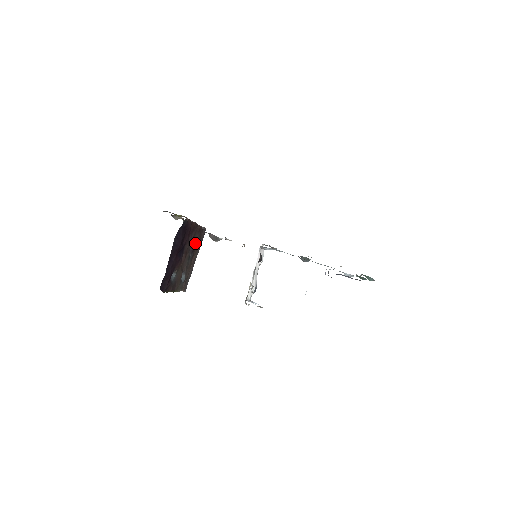
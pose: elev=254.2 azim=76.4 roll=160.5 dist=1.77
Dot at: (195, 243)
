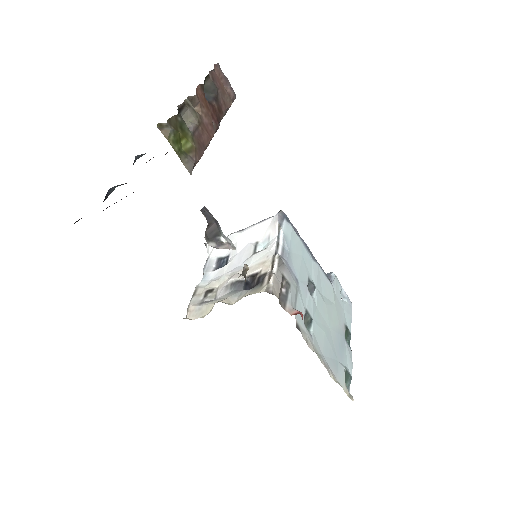
Dot at: occluded
